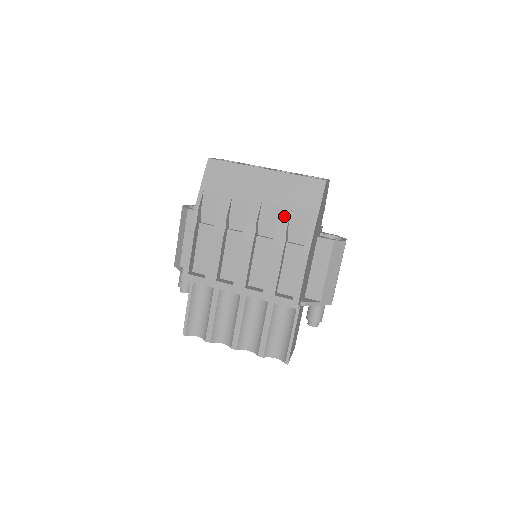
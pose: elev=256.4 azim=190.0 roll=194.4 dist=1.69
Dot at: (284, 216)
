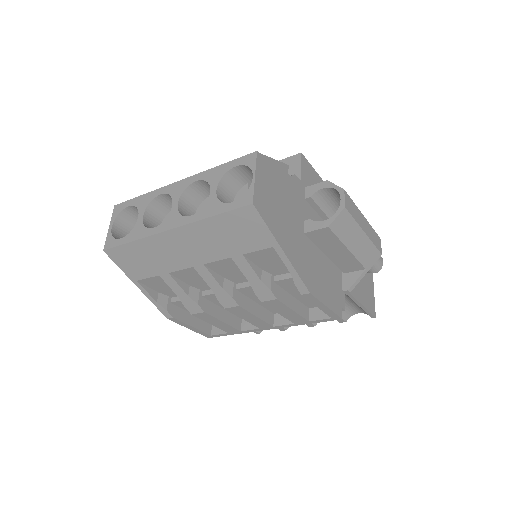
Dot at: (243, 268)
